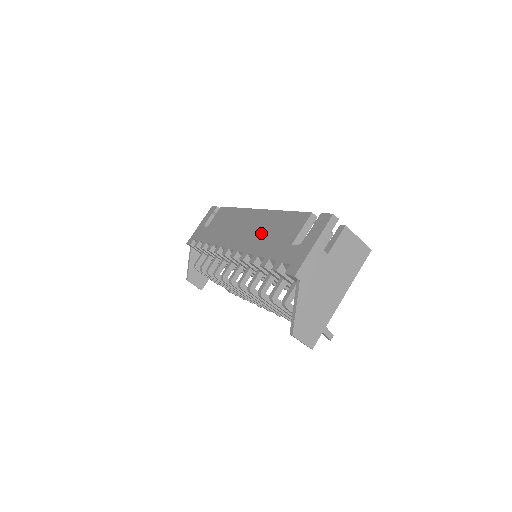
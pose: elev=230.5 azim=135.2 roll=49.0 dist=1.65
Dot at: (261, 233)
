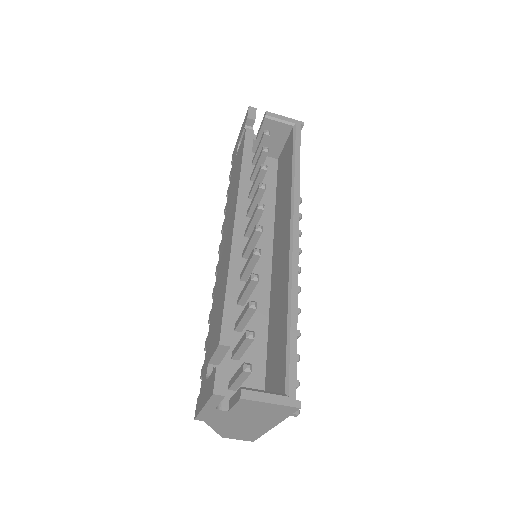
Dot at: (220, 281)
